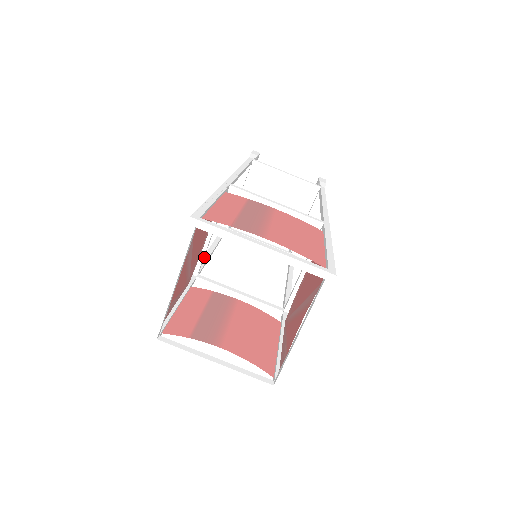
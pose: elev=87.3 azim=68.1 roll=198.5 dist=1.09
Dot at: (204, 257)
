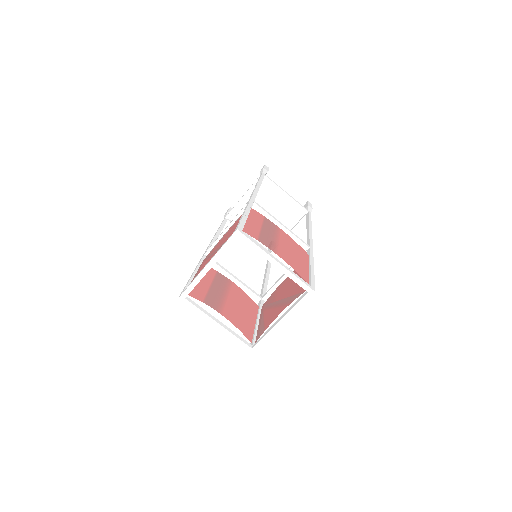
Dot at: (212, 242)
